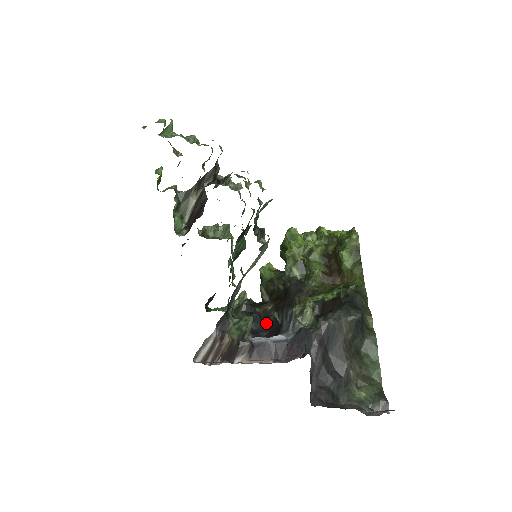
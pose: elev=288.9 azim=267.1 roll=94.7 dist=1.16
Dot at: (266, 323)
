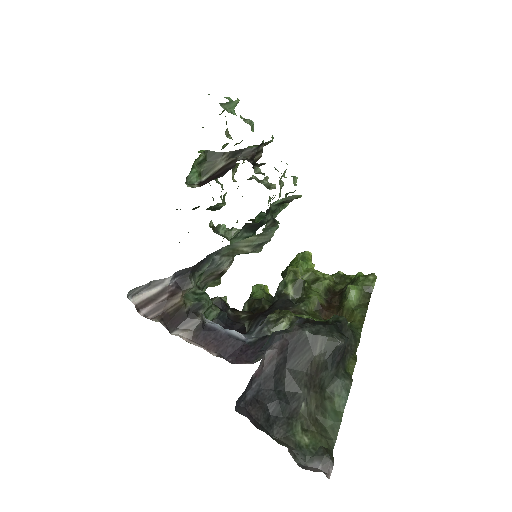
Dot at: (231, 327)
